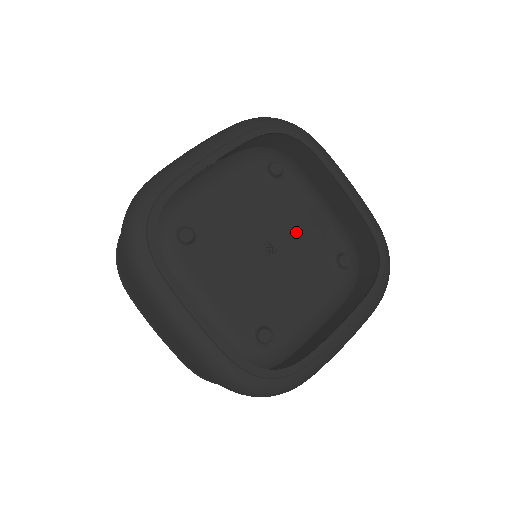
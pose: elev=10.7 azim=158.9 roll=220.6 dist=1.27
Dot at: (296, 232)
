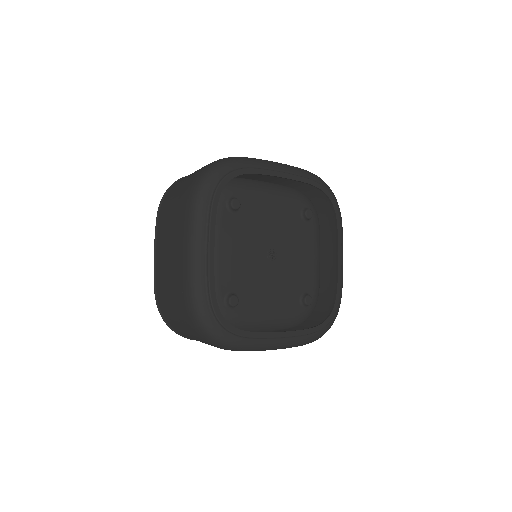
Dot at: (274, 227)
